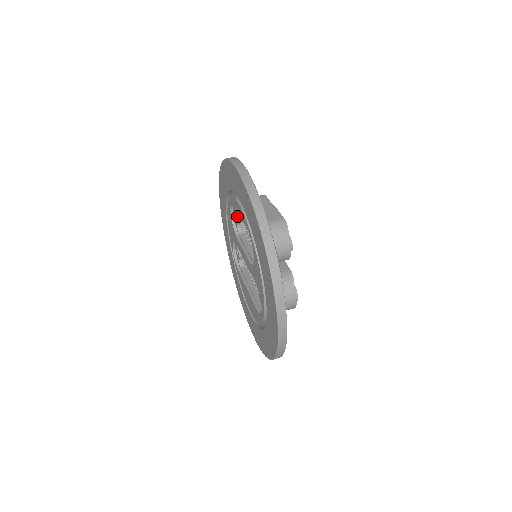
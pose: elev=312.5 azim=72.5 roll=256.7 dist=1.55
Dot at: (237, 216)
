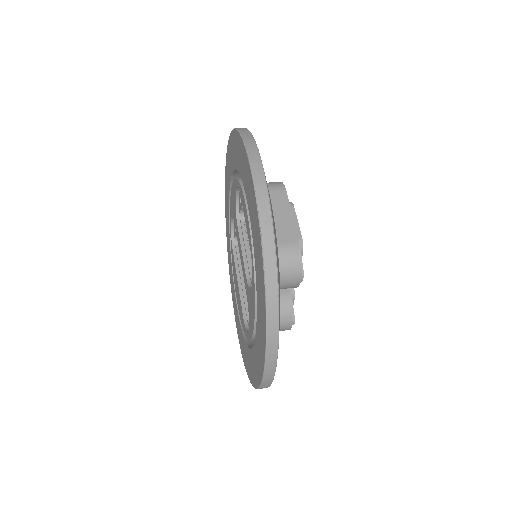
Dot at: occluded
